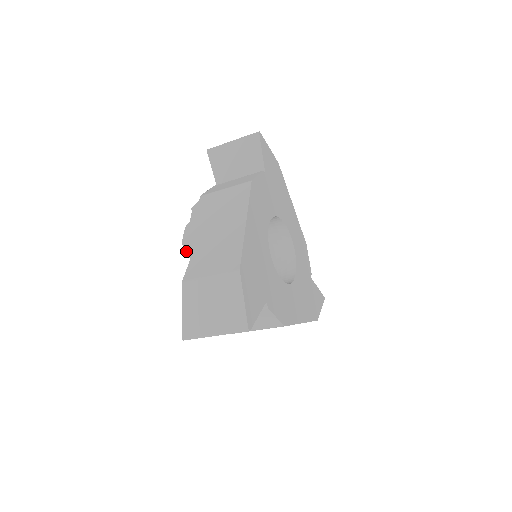
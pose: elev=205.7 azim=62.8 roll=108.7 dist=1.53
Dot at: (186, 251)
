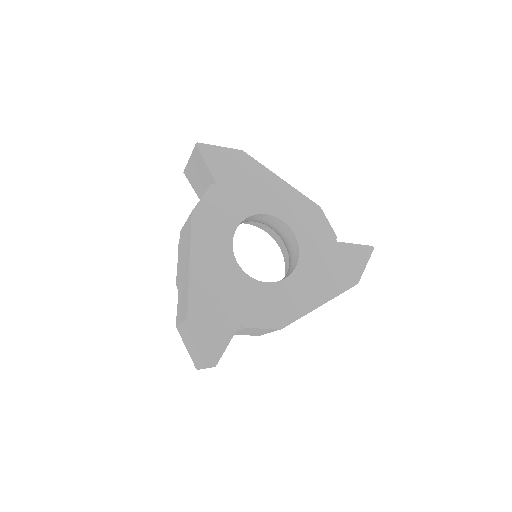
Dot at: occluded
